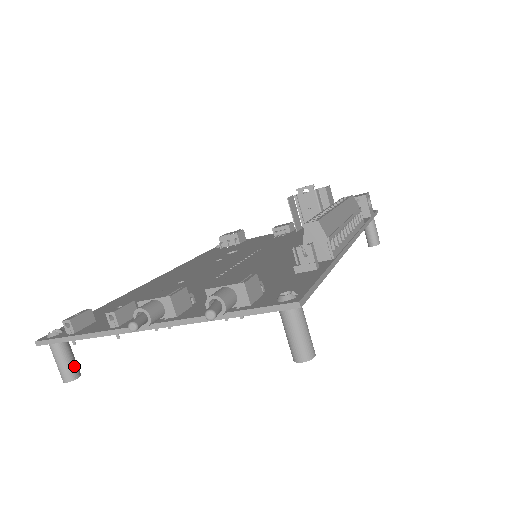
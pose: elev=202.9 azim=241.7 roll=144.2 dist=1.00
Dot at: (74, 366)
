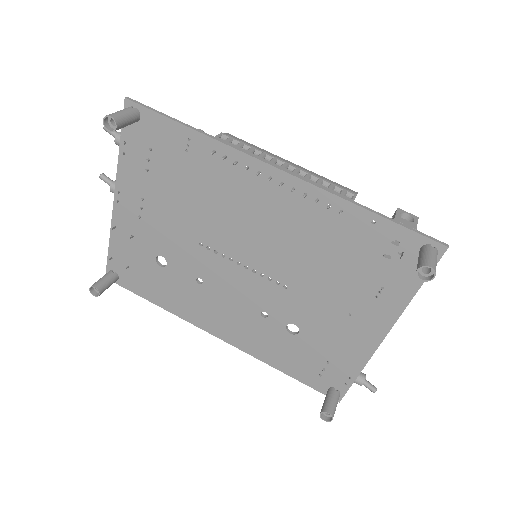
Dot at: (101, 282)
